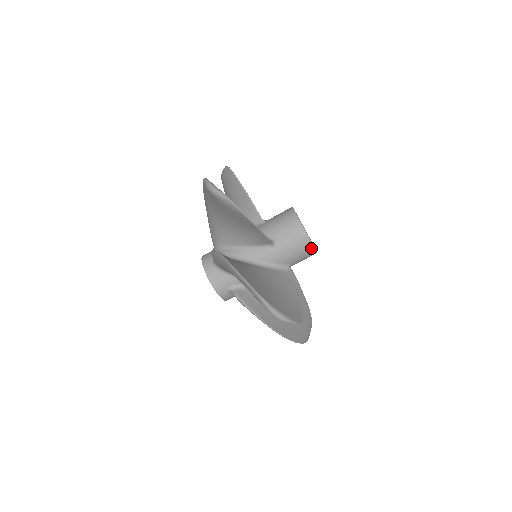
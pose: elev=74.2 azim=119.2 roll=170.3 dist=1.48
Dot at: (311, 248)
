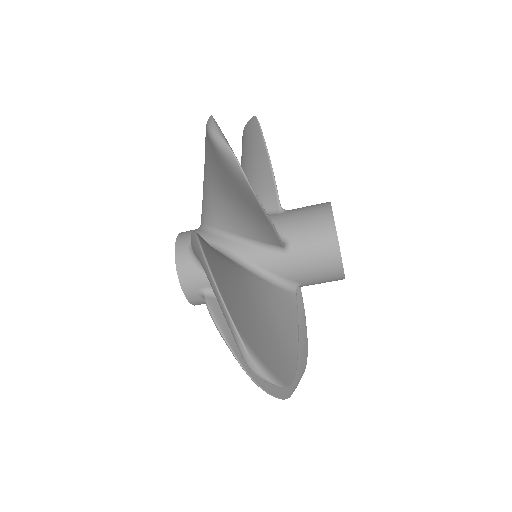
Dot at: occluded
